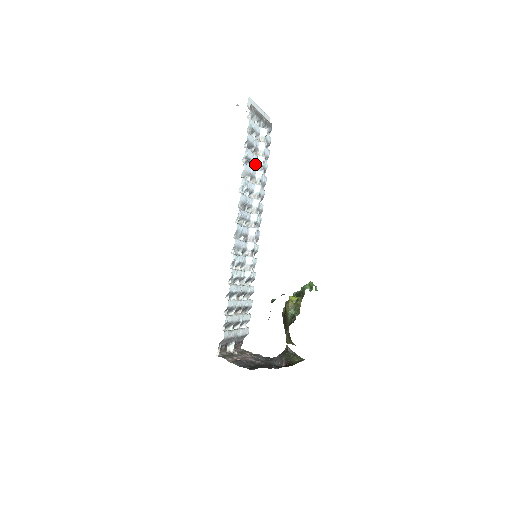
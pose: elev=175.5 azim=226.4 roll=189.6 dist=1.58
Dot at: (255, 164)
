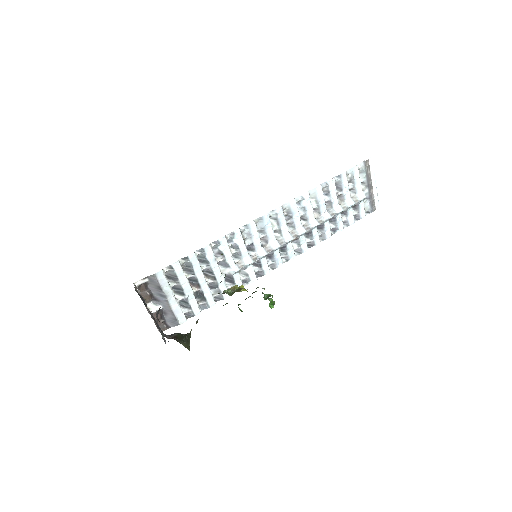
Dot at: (331, 206)
